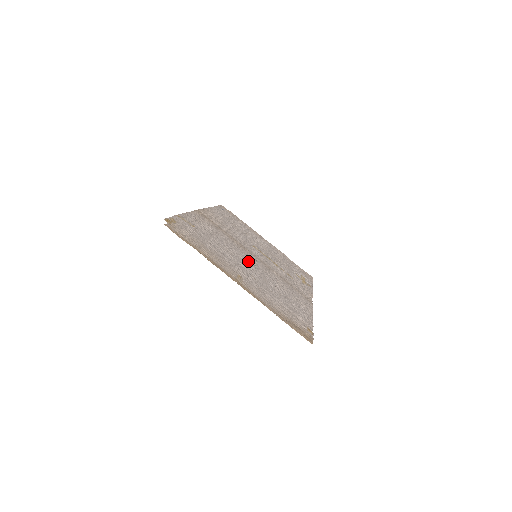
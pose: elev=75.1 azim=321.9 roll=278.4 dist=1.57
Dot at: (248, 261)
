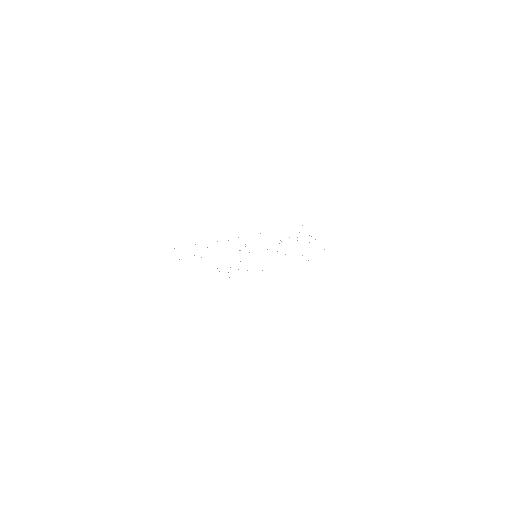
Dot at: occluded
